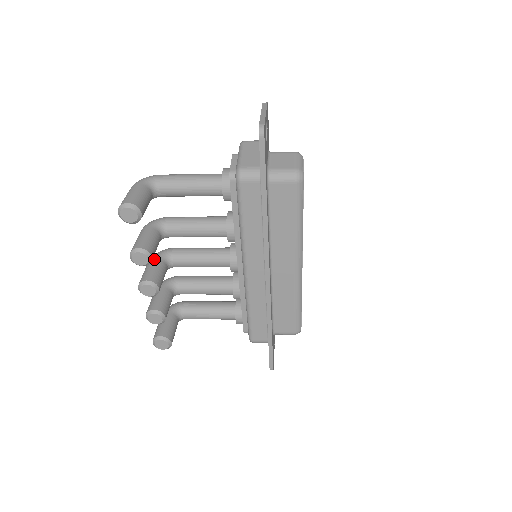
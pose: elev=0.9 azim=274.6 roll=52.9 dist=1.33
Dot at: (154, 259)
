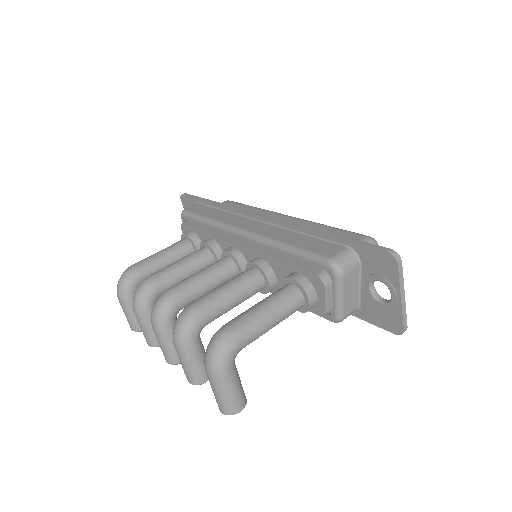
Dot at: (170, 331)
